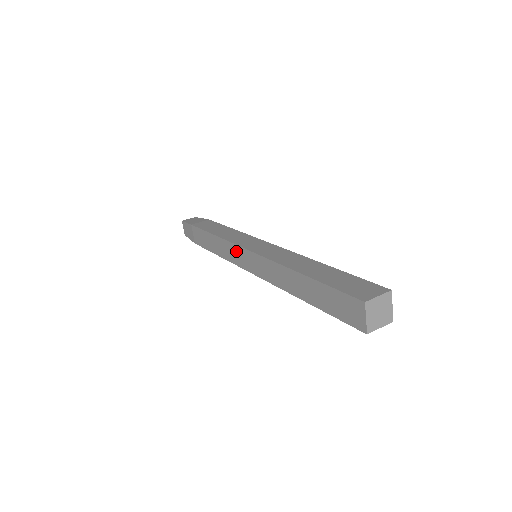
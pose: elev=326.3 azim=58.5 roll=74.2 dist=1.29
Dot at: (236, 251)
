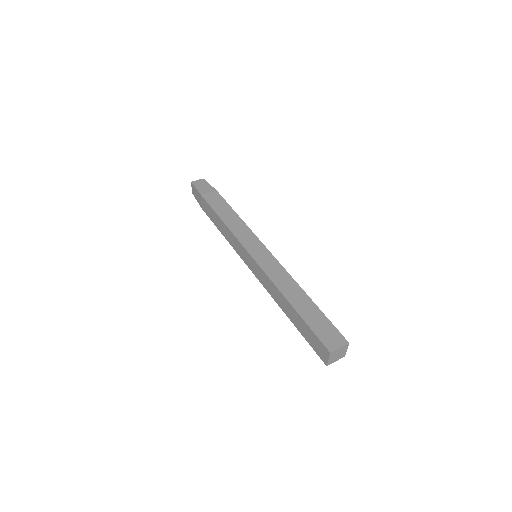
Dot at: (241, 248)
